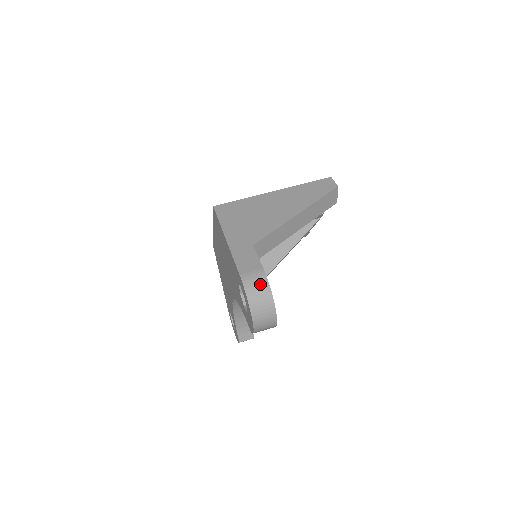
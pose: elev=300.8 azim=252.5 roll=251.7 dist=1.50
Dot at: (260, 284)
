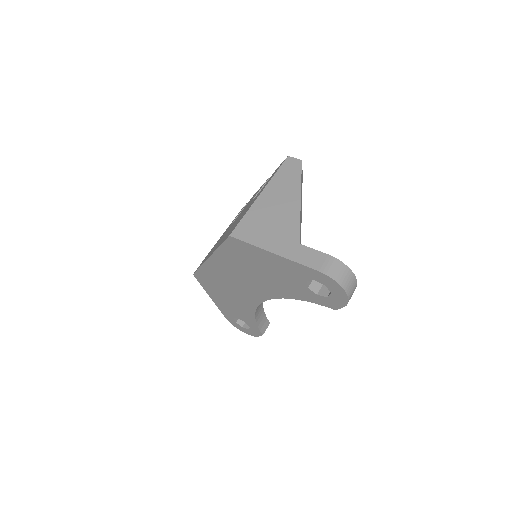
Dot at: (338, 267)
